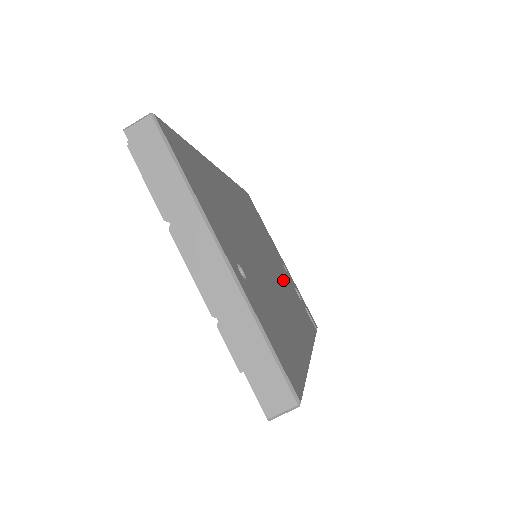
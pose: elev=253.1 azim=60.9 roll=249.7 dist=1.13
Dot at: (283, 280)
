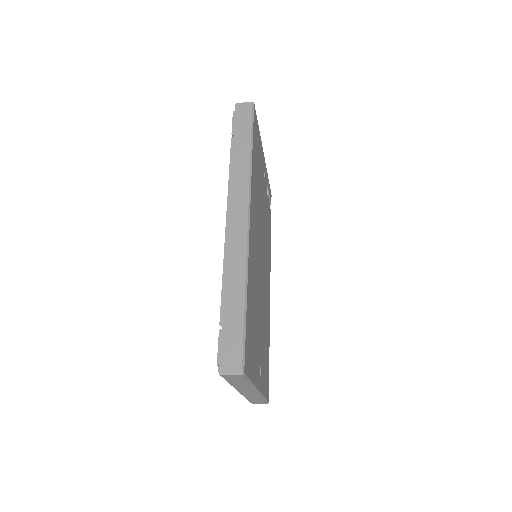
Dot at: (265, 229)
